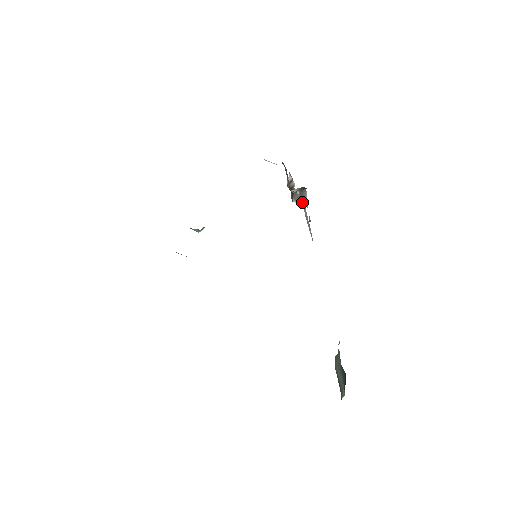
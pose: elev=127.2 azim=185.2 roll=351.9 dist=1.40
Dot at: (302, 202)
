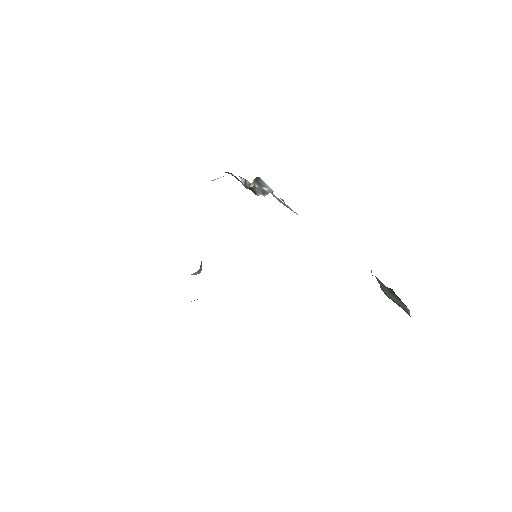
Dot at: (265, 191)
